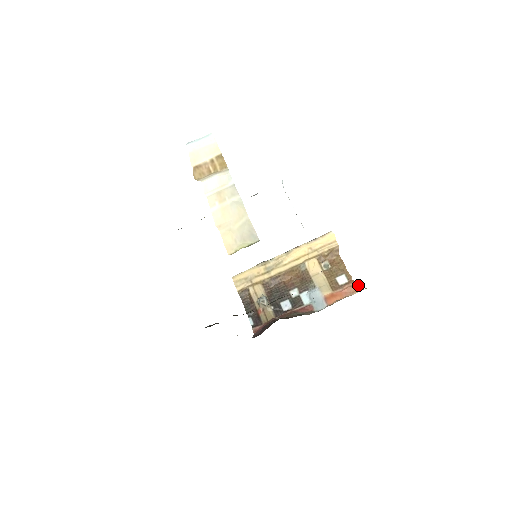
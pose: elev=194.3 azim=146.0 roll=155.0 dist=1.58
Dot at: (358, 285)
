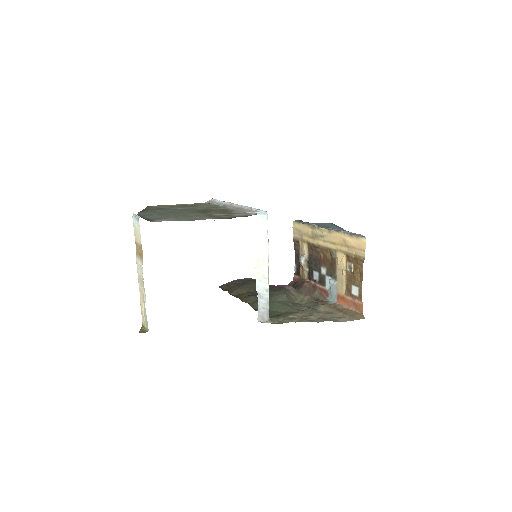
Dot at: (362, 307)
